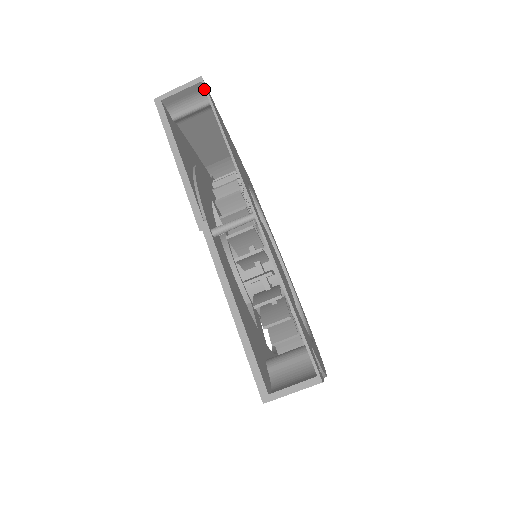
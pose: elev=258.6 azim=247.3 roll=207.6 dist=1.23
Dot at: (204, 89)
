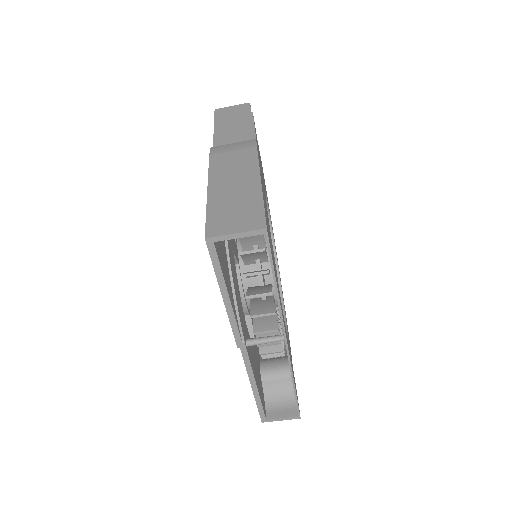
Dot at: occluded
